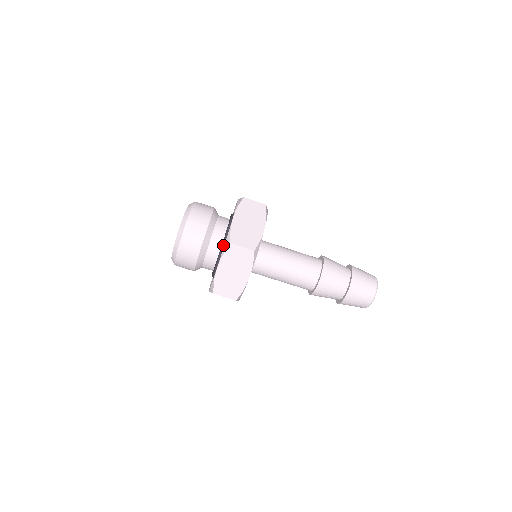
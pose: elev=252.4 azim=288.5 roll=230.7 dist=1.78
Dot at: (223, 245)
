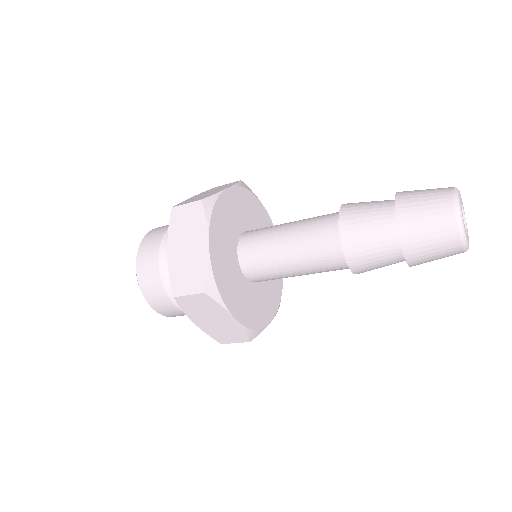
Dot at: occluded
